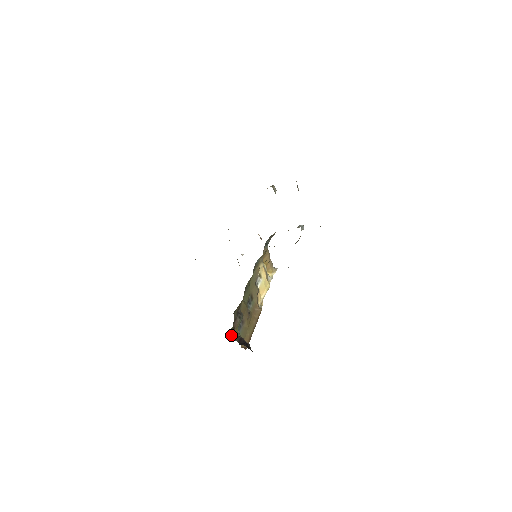
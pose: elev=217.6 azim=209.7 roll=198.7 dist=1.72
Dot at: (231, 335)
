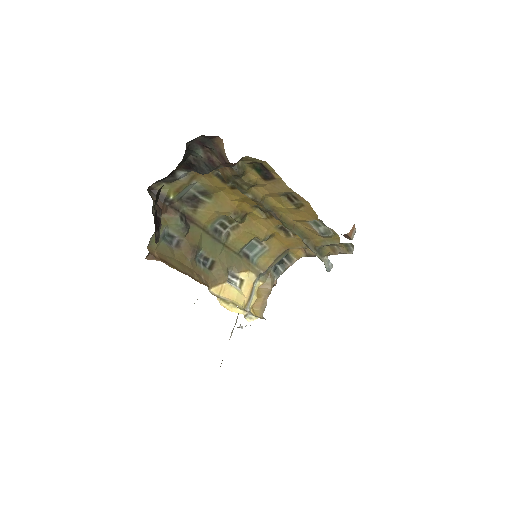
Dot at: occluded
